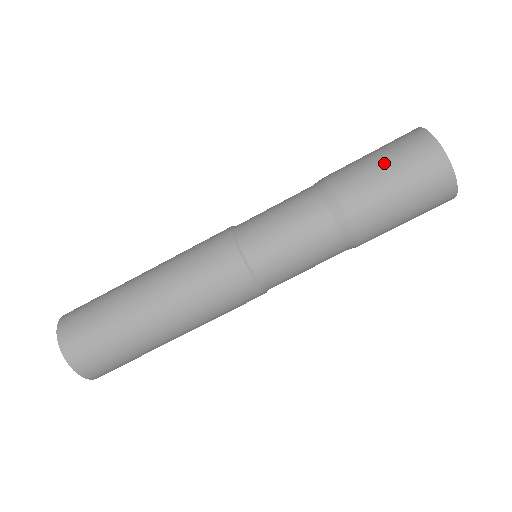
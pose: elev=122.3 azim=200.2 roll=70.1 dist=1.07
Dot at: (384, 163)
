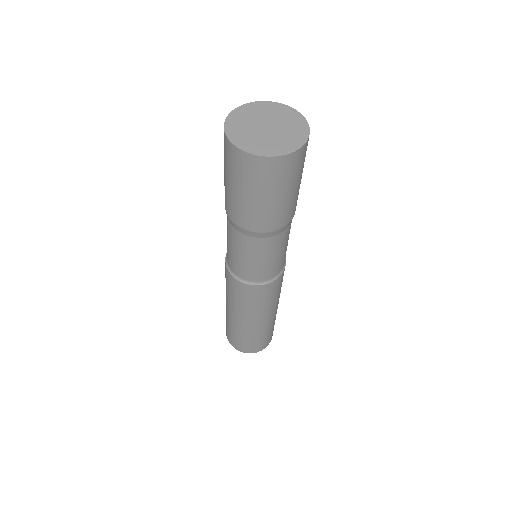
Dot at: (254, 196)
